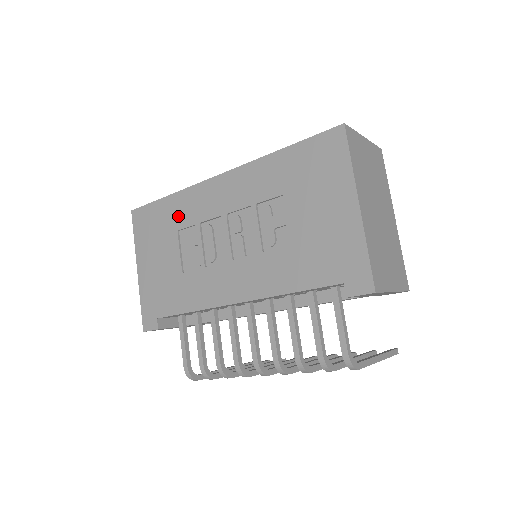
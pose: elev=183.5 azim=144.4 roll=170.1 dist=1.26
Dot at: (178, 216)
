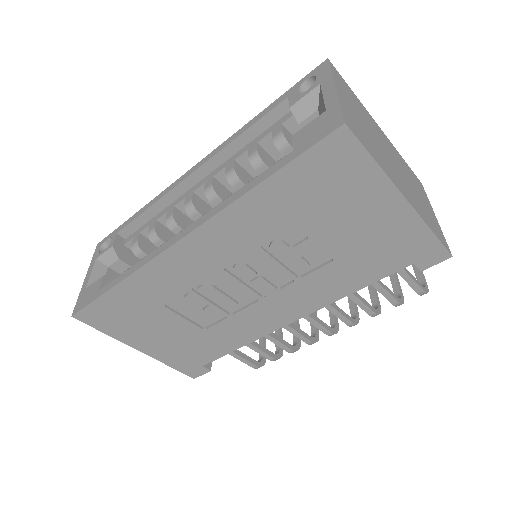
Dot at: (152, 296)
